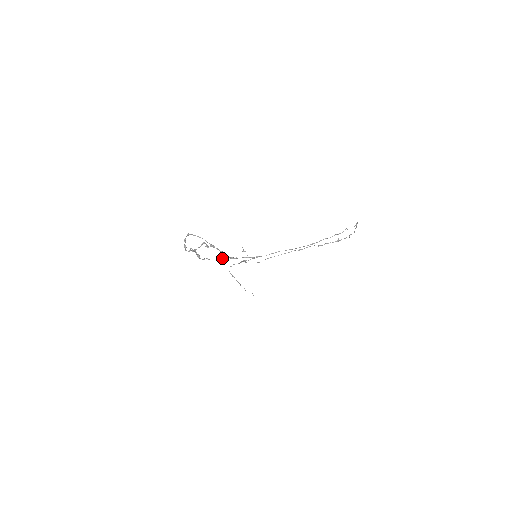
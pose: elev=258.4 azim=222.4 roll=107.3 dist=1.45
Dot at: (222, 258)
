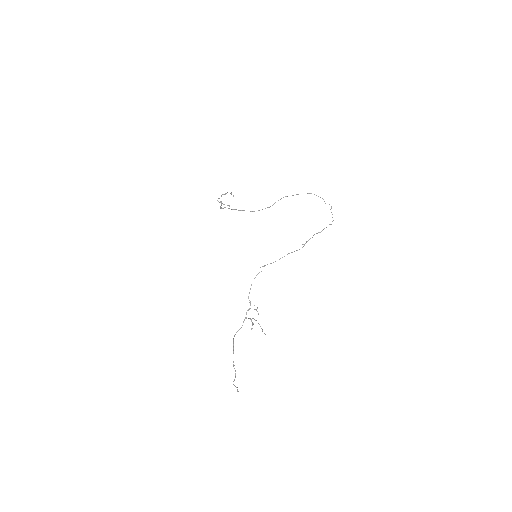
Dot at: (231, 209)
